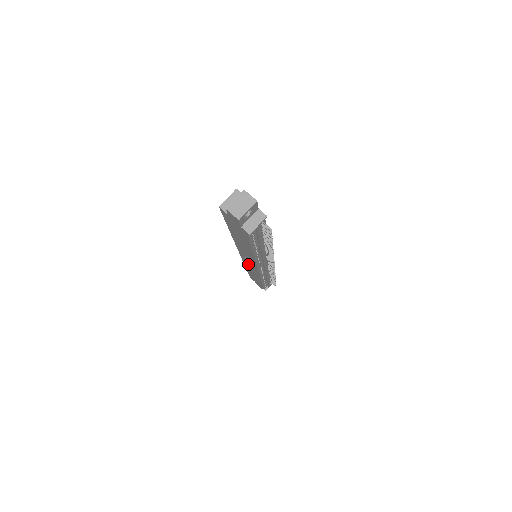
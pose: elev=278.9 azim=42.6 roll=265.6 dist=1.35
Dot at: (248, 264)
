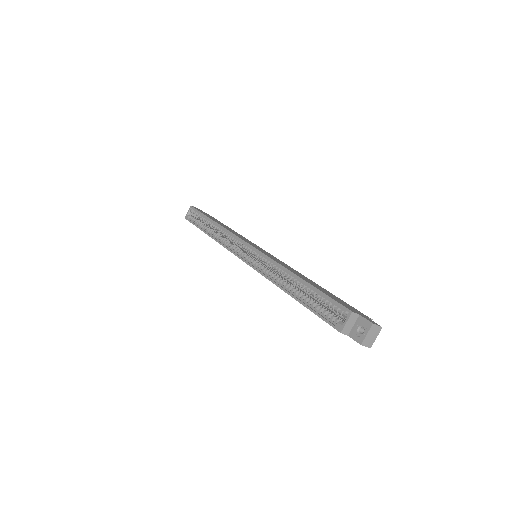
Dot at: occluded
